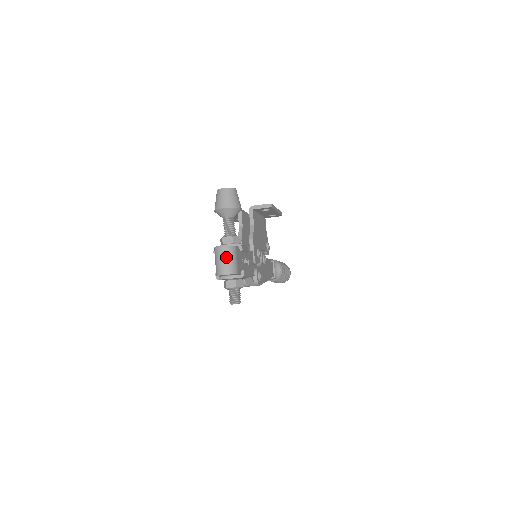
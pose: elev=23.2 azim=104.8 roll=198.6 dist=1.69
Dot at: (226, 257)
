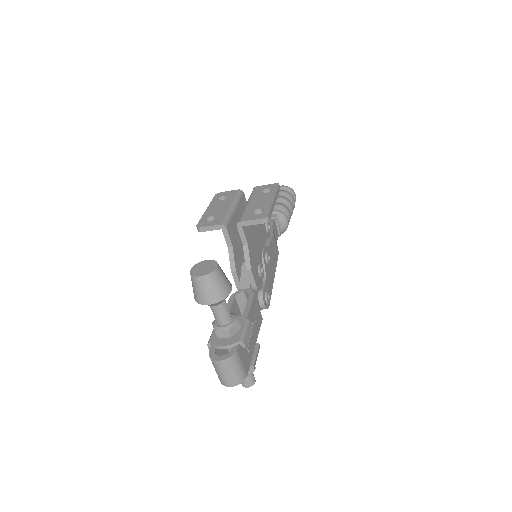
Dot at: (228, 371)
